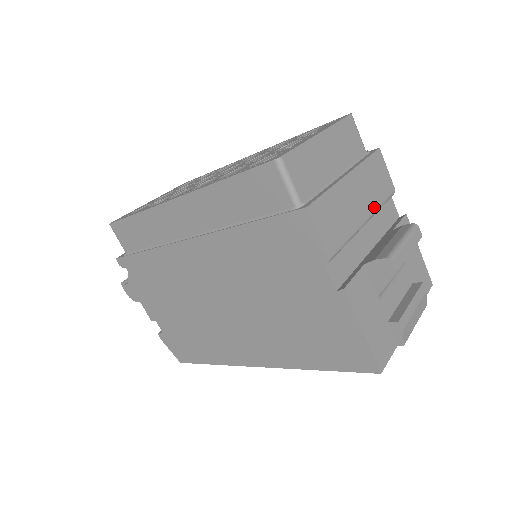
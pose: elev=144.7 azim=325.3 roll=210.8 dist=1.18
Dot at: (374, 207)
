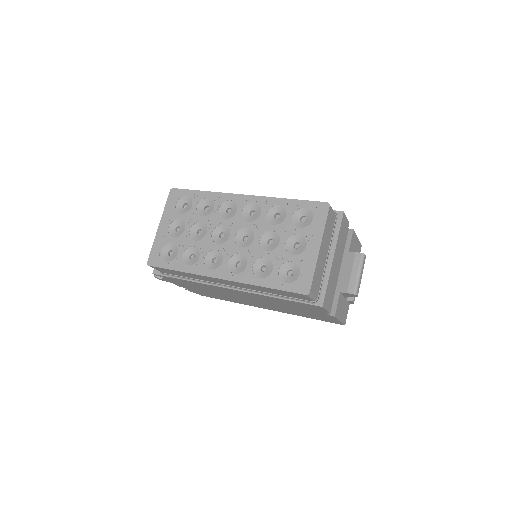
Dot at: (342, 253)
